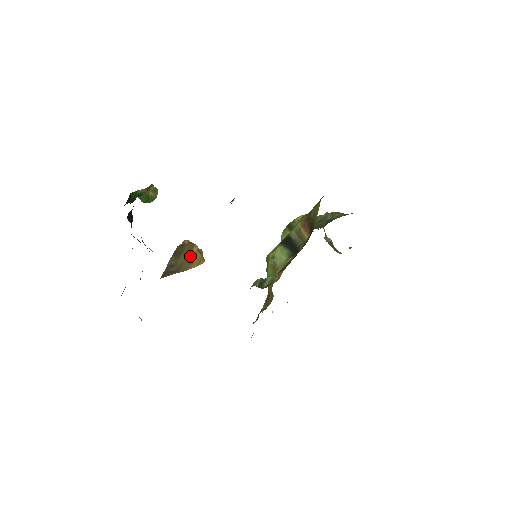
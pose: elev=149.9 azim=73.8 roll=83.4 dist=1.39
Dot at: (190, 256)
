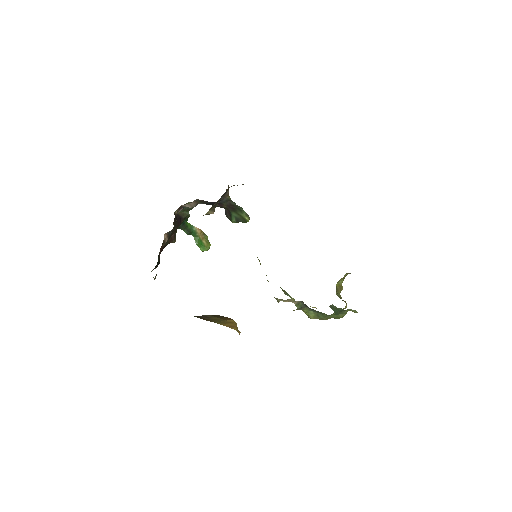
Dot at: (225, 320)
